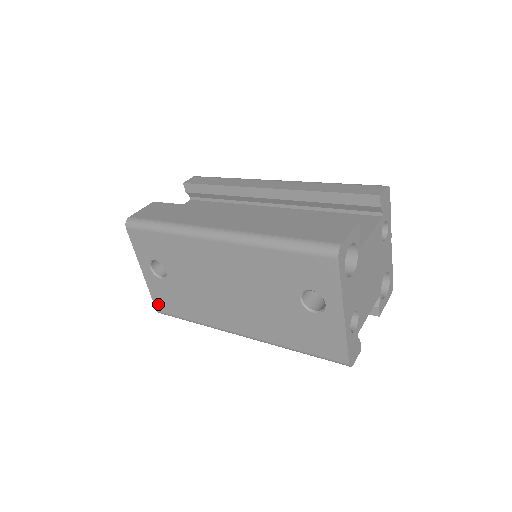
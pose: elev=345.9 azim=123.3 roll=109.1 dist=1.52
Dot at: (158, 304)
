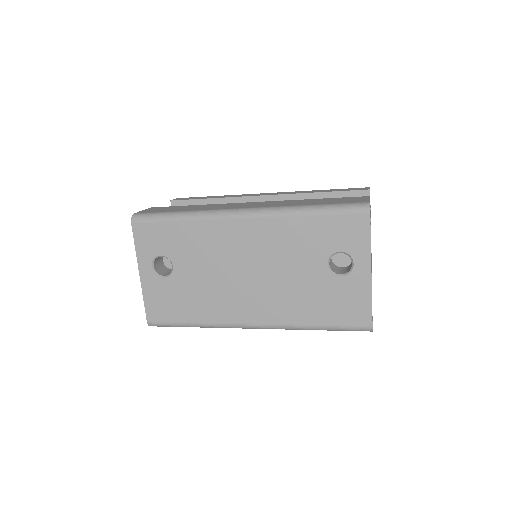
Dot at: (151, 312)
